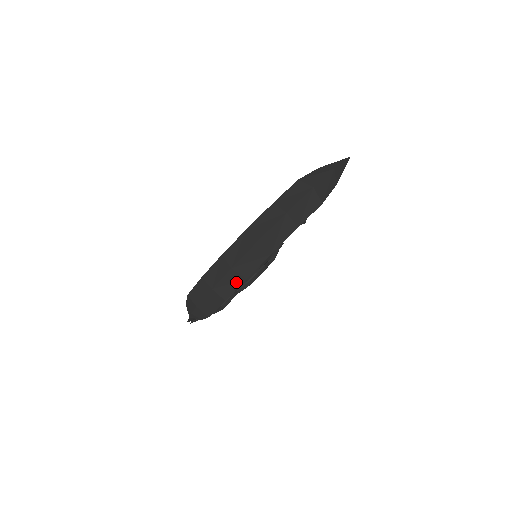
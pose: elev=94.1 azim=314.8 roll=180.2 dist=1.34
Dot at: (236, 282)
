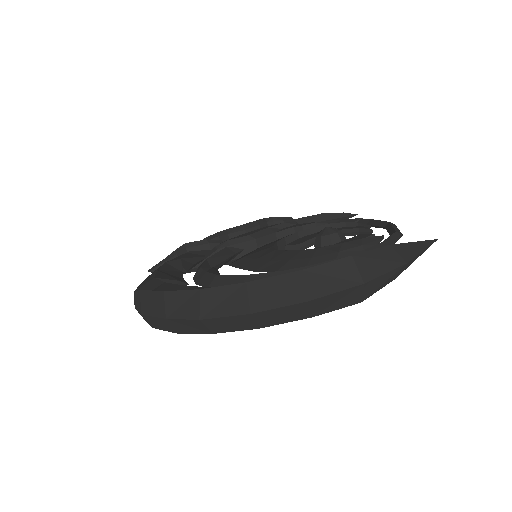
Dot at: (199, 329)
